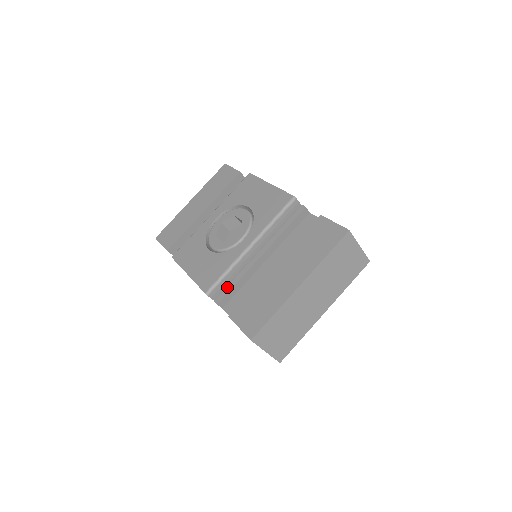
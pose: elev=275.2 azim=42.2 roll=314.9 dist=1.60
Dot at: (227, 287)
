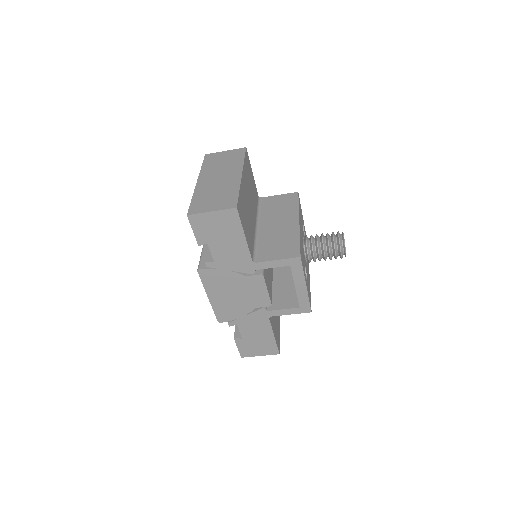
Dot at: occluded
